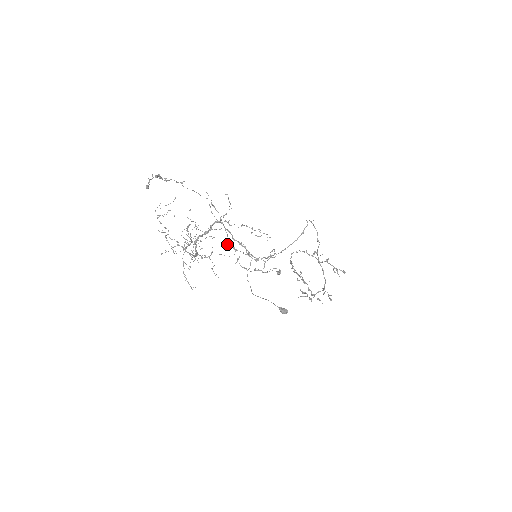
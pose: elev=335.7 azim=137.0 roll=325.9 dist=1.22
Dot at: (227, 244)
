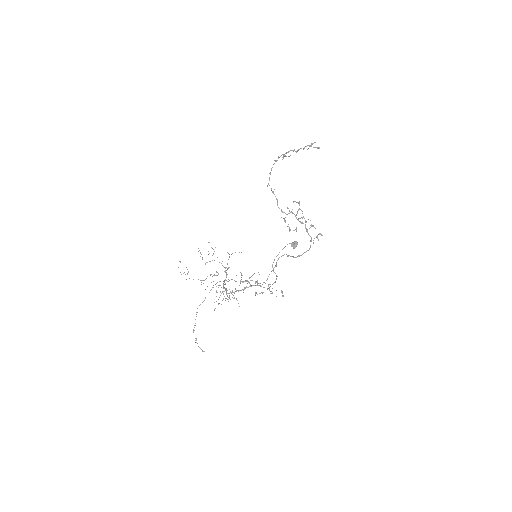
Dot at: occluded
